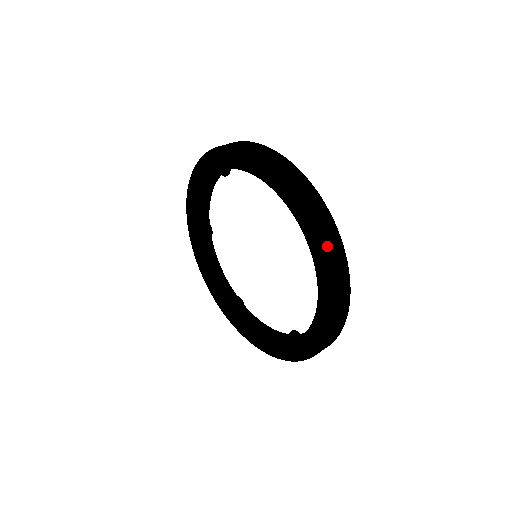
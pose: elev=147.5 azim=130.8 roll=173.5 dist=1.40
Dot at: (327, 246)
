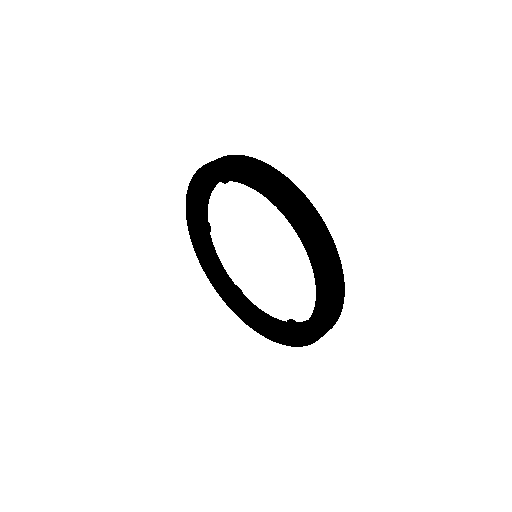
Dot at: (326, 259)
